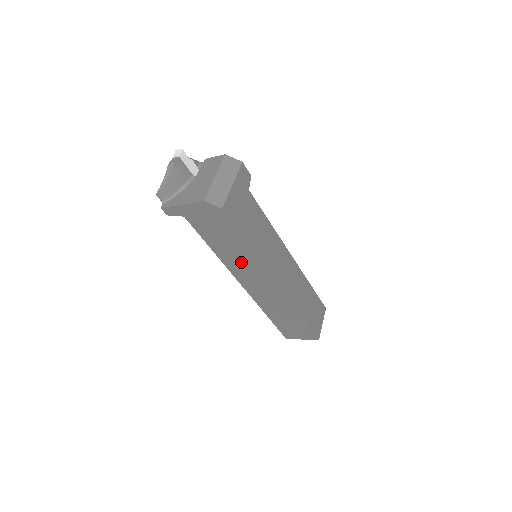
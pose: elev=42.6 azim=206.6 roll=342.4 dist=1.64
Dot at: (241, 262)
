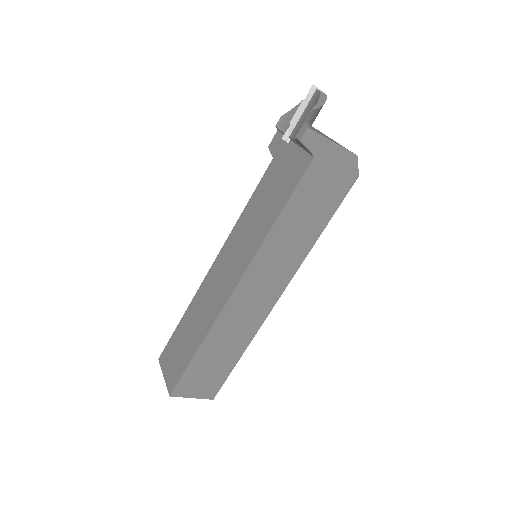
Dot at: (284, 250)
